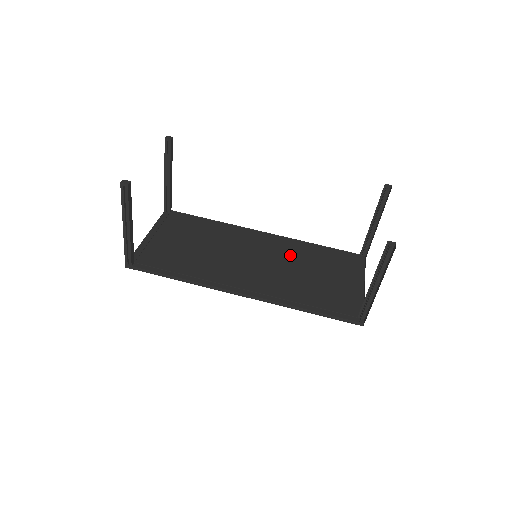
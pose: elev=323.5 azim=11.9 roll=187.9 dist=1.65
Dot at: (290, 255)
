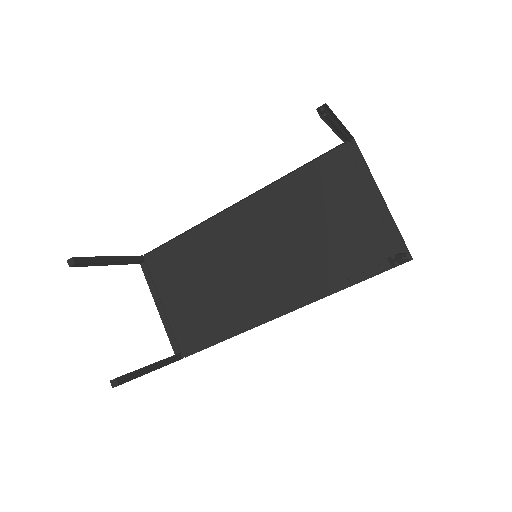
Dot at: (281, 218)
